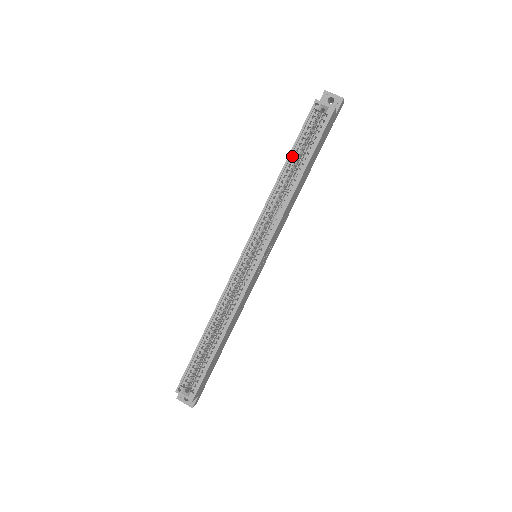
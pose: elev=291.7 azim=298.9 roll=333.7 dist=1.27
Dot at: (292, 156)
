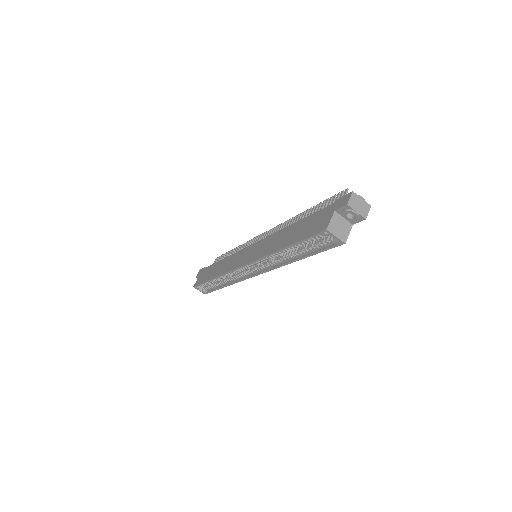
Dot at: (293, 245)
